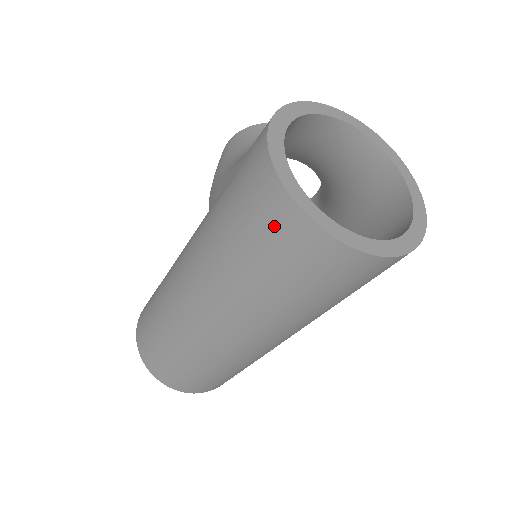
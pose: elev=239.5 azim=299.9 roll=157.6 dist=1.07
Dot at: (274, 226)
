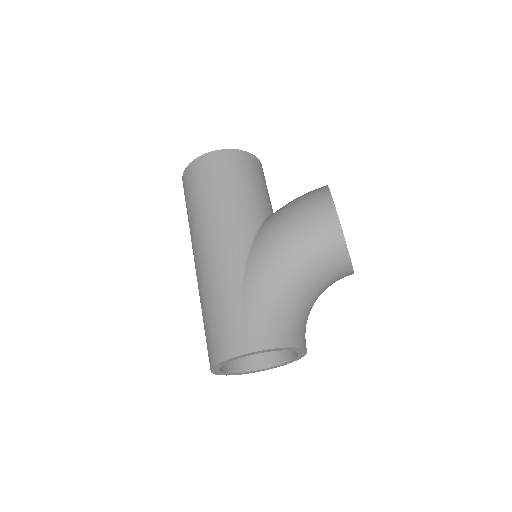
Dot at: (209, 349)
